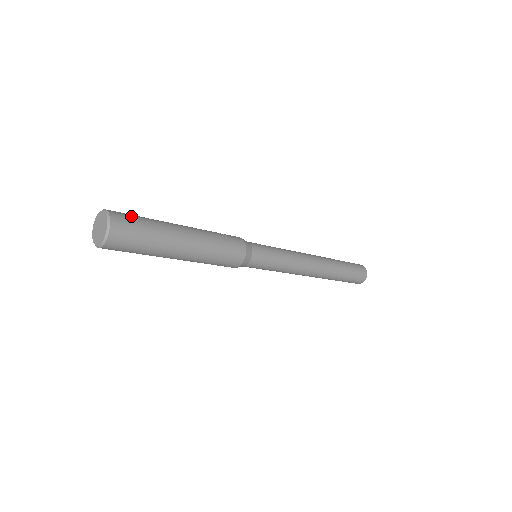
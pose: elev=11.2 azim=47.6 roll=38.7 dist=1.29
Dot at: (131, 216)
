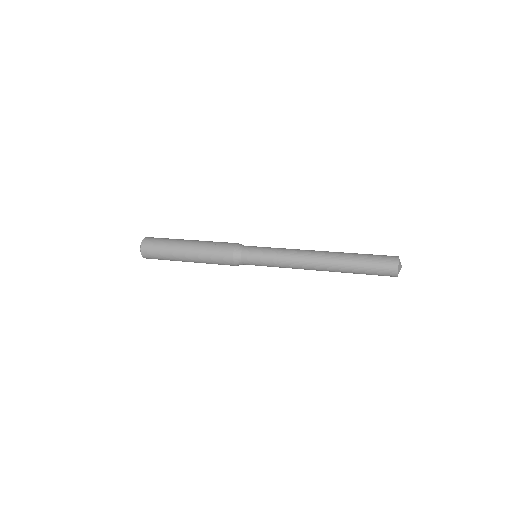
Dot at: (154, 242)
